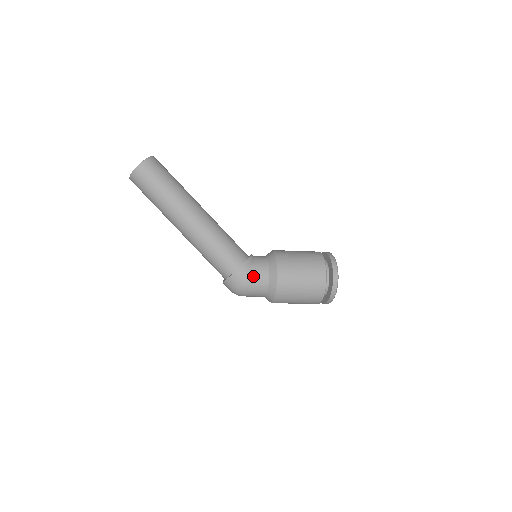
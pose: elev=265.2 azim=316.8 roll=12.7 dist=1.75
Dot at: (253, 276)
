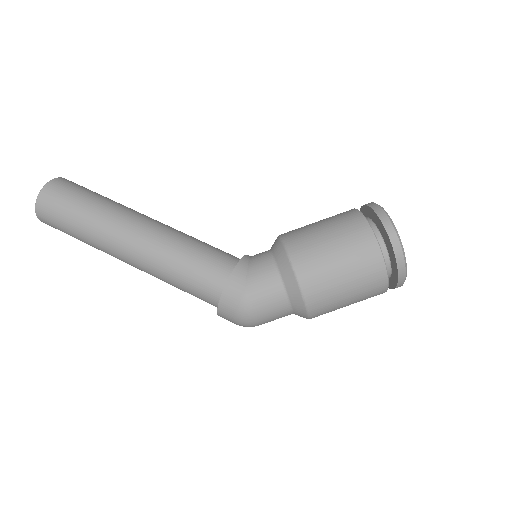
Dot at: (255, 284)
